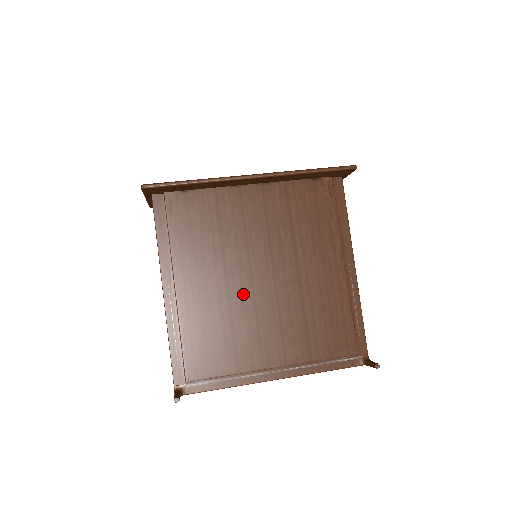
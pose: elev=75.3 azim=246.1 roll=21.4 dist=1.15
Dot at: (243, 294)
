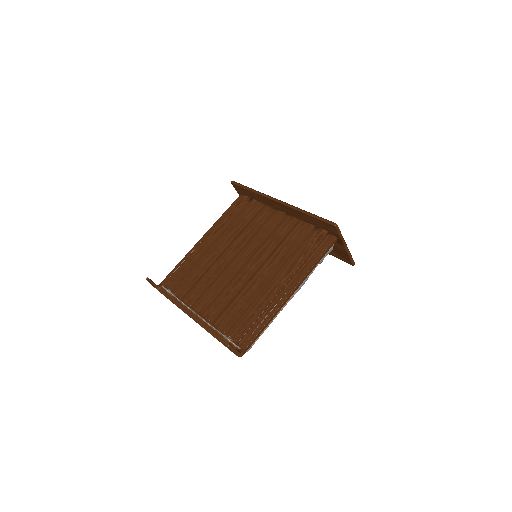
Dot at: (224, 262)
